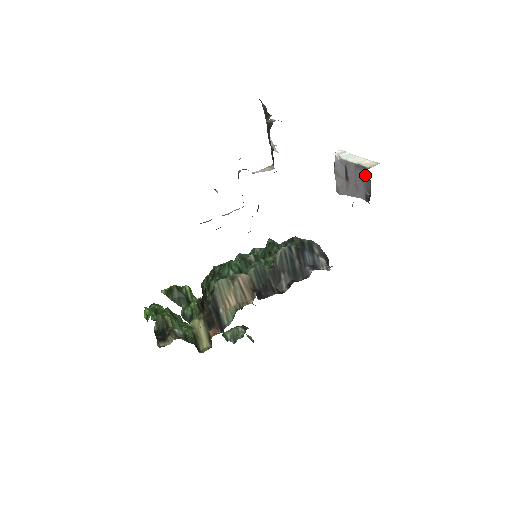
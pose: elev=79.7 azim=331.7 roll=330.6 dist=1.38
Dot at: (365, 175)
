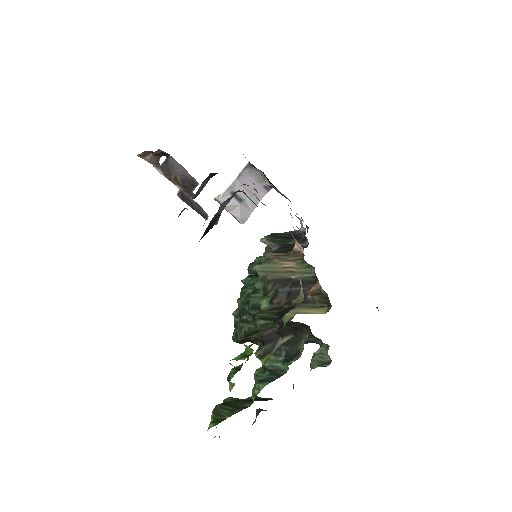
Dot at: (251, 173)
